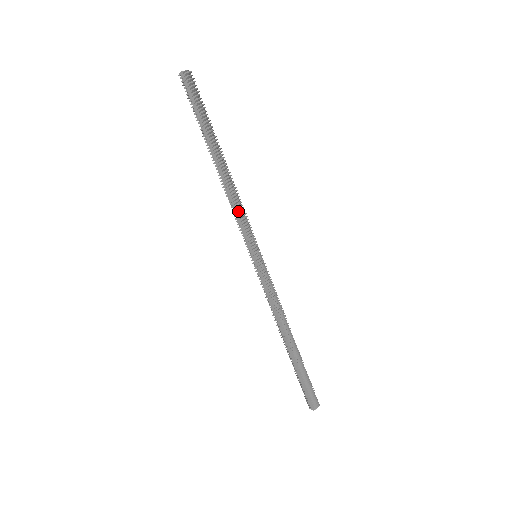
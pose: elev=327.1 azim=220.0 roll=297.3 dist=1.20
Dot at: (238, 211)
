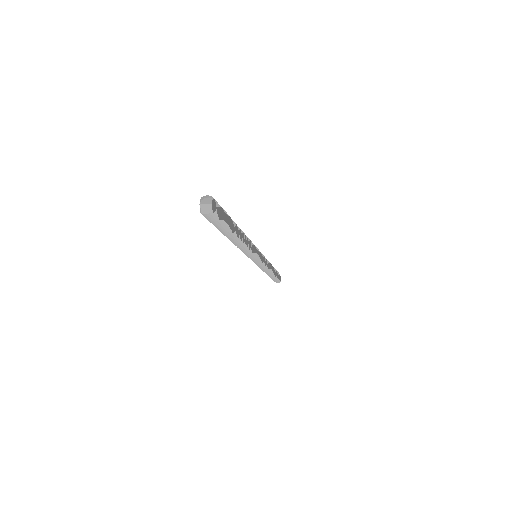
Dot at: occluded
